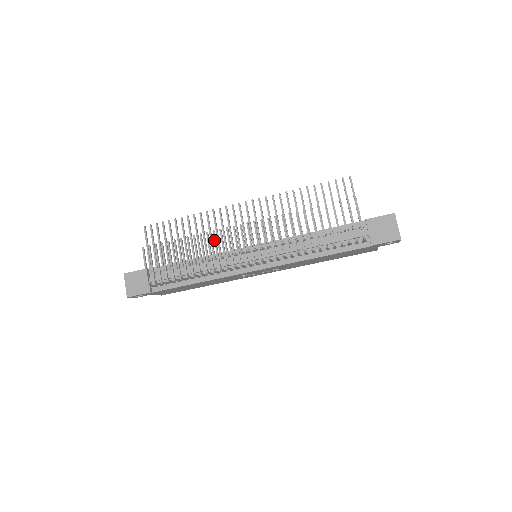
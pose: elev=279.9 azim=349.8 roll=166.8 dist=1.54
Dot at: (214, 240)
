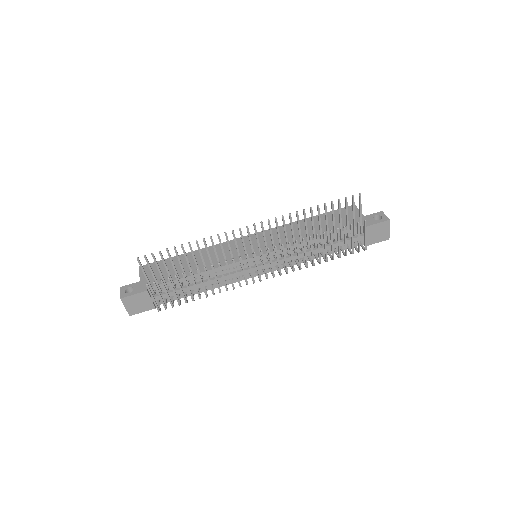
Dot at: (227, 269)
